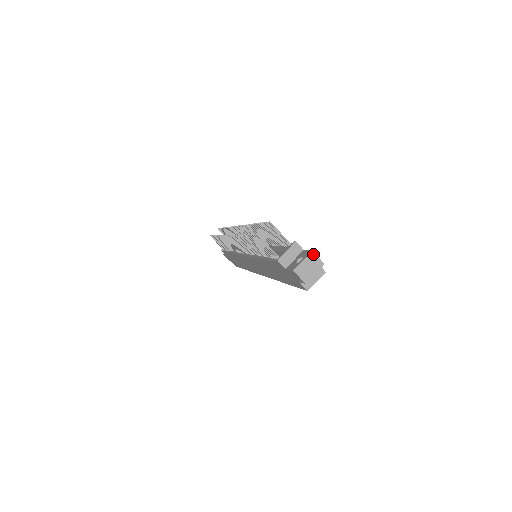
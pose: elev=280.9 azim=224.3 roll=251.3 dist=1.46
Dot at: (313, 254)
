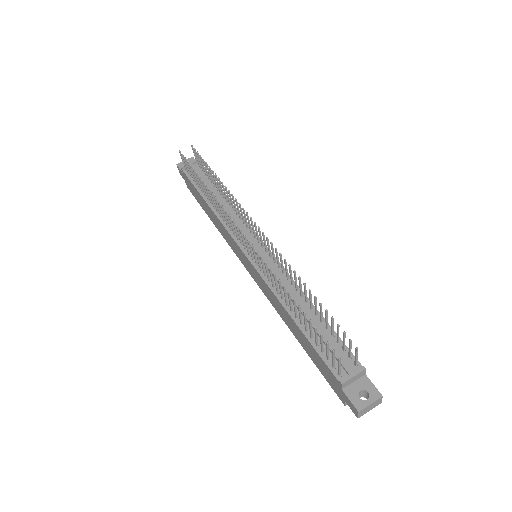
Dot at: (381, 398)
